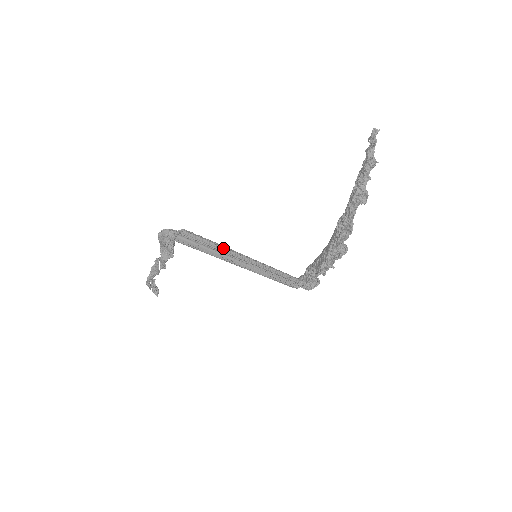
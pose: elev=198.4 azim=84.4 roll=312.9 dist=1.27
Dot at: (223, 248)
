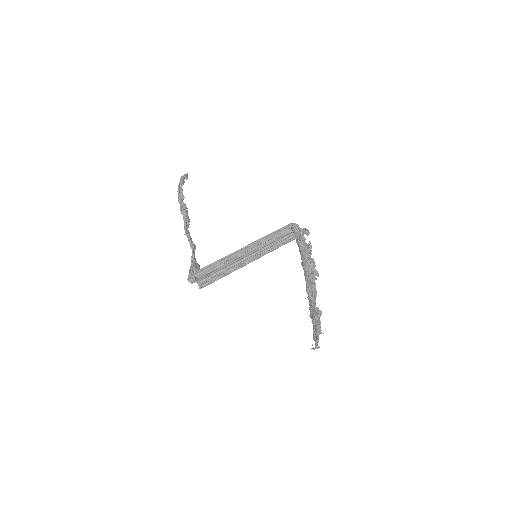
Dot at: (231, 267)
